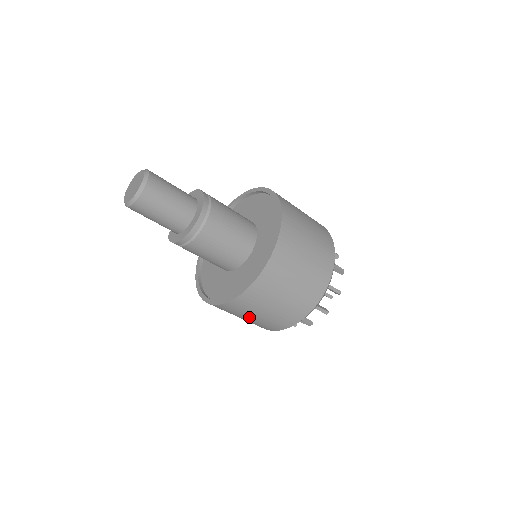
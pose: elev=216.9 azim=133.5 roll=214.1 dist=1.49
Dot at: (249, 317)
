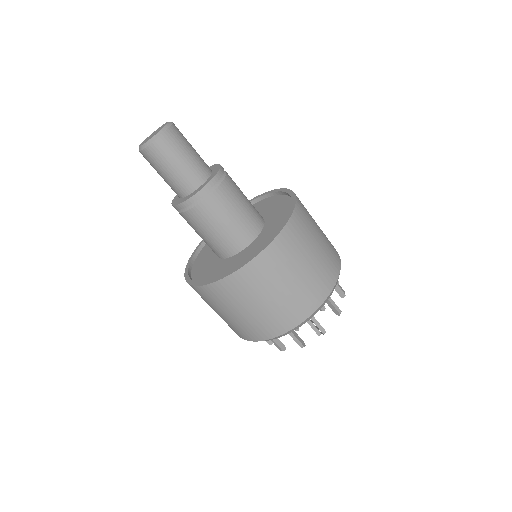
Dot at: (218, 311)
